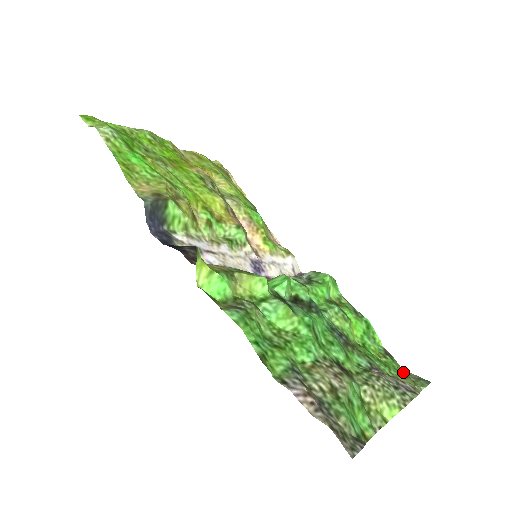
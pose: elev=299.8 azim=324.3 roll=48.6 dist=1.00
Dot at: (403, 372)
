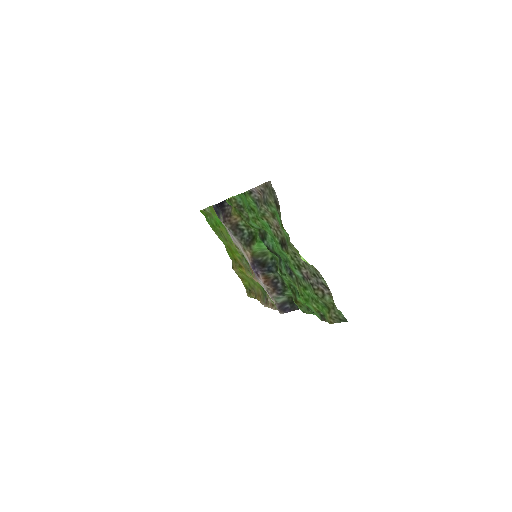
Dot at: (328, 312)
